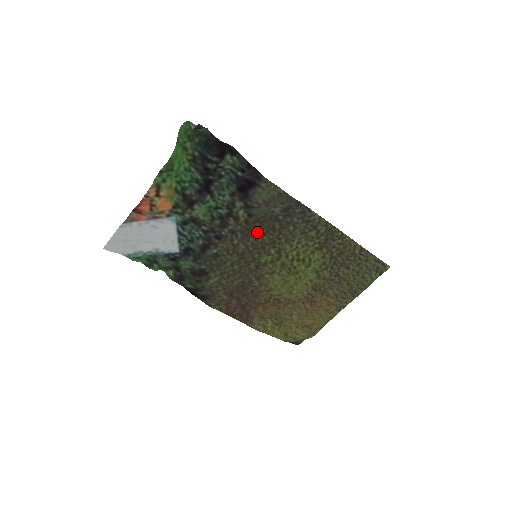
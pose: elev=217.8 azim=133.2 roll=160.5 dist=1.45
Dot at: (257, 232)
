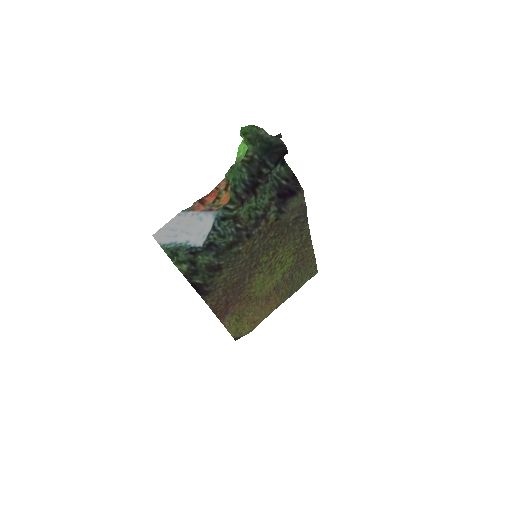
Dot at: (272, 235)
